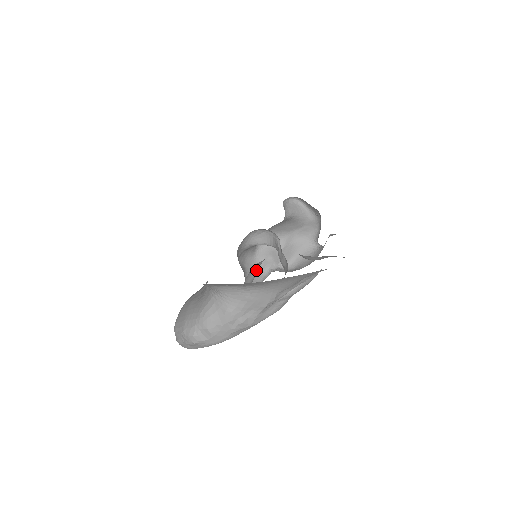
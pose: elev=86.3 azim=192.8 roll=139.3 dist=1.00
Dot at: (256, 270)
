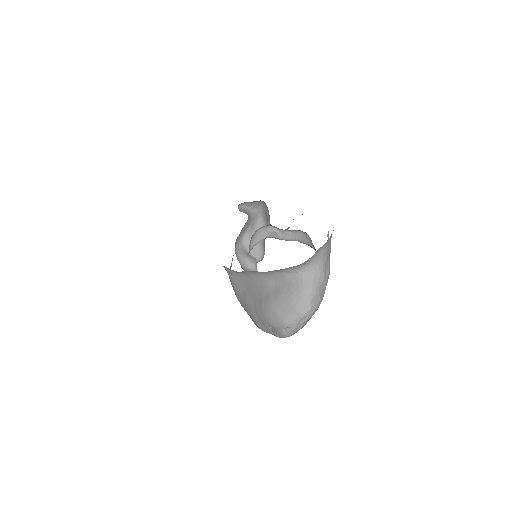
Dot at: occluded
